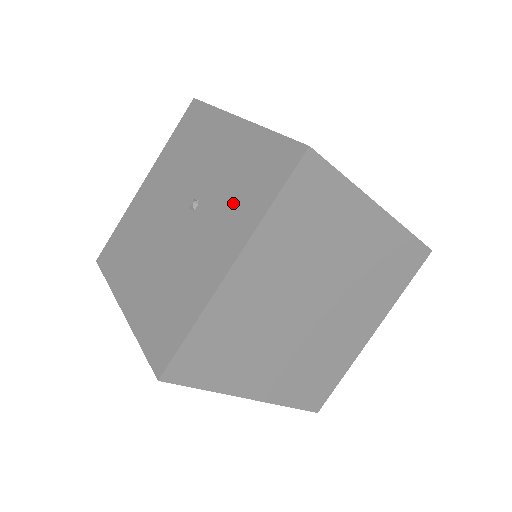
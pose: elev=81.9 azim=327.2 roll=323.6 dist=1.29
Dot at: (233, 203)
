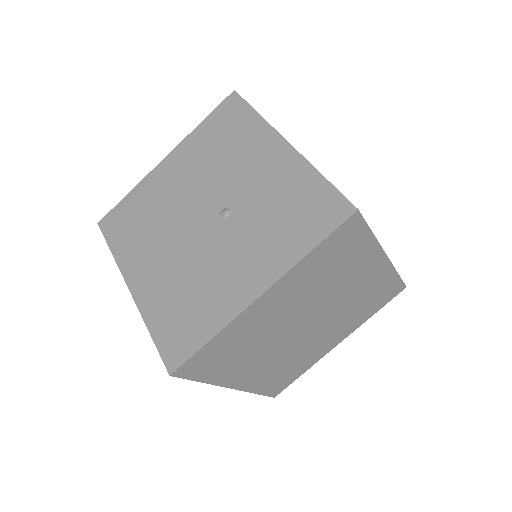
Dot at: (270, 231)
